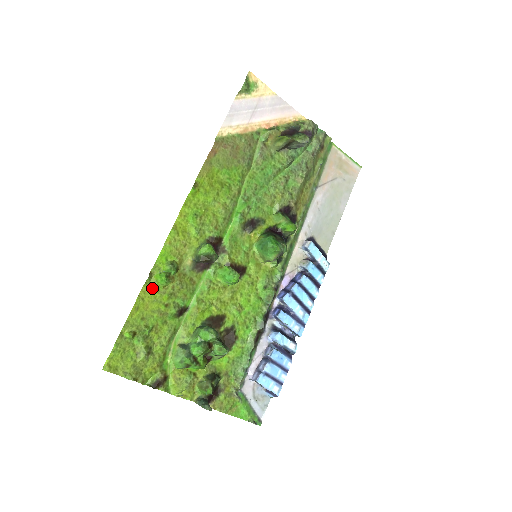
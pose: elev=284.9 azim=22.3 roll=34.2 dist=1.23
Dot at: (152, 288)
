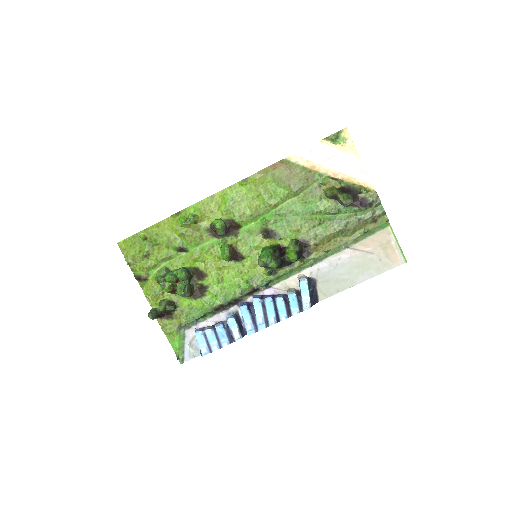
Dot at: (174, 222)
